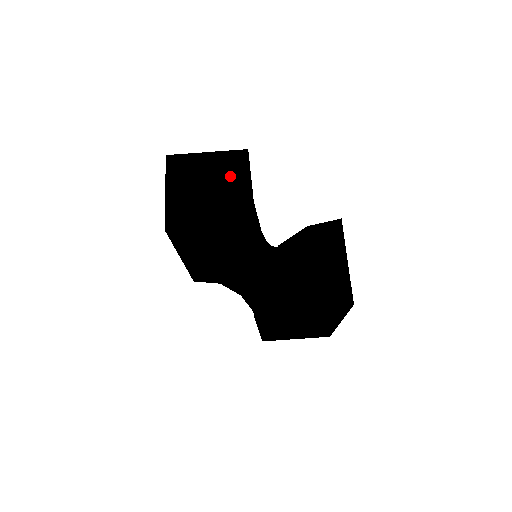
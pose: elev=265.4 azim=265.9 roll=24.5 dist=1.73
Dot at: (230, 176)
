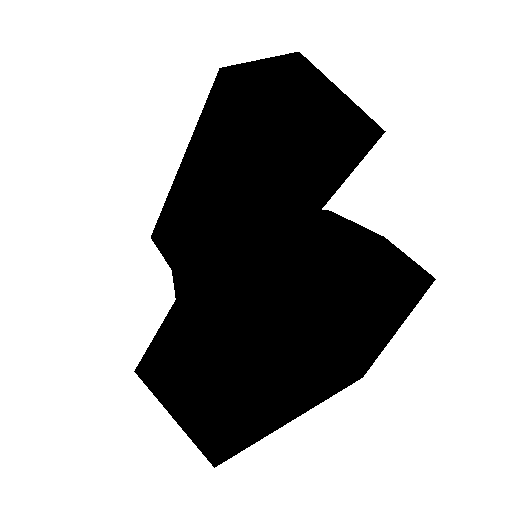
Dot at: (344, 121)
